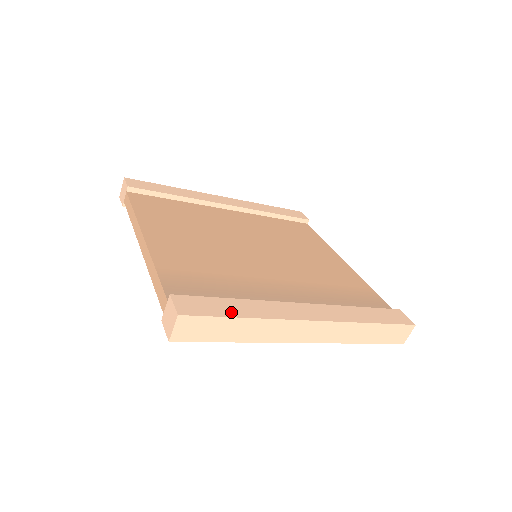
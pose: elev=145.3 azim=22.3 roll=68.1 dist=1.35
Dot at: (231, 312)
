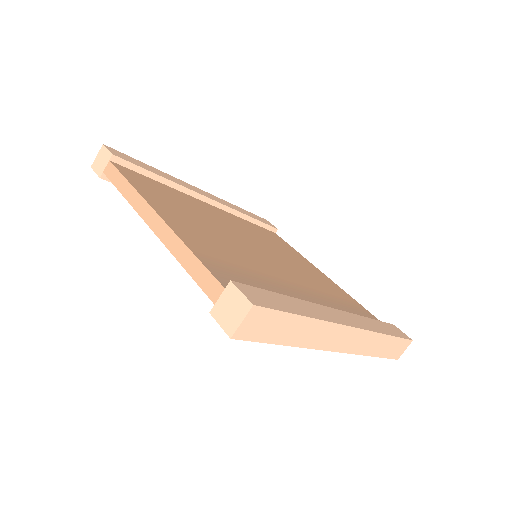
Dot at: (291, 308)
